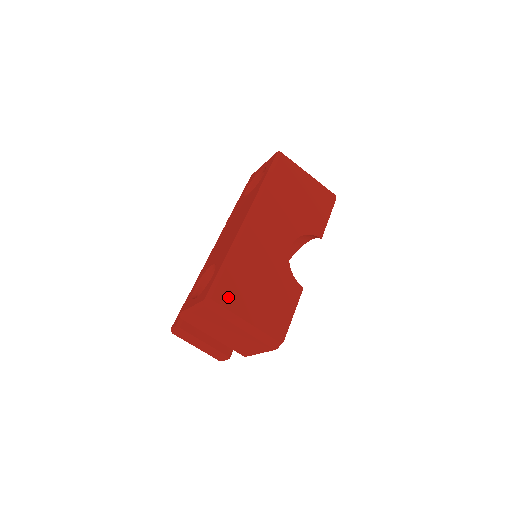
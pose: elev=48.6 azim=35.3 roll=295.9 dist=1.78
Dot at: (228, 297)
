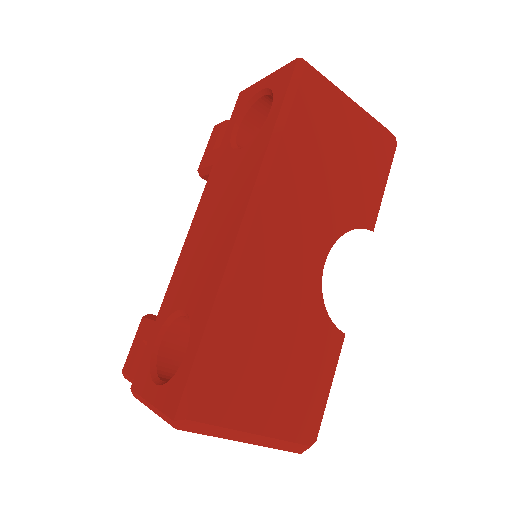
Dot at: (219, 402)
